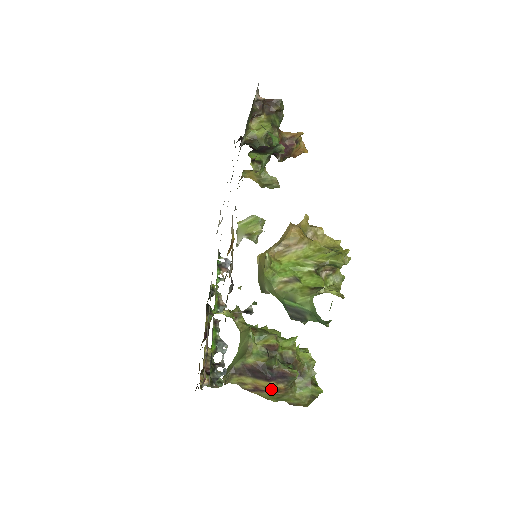
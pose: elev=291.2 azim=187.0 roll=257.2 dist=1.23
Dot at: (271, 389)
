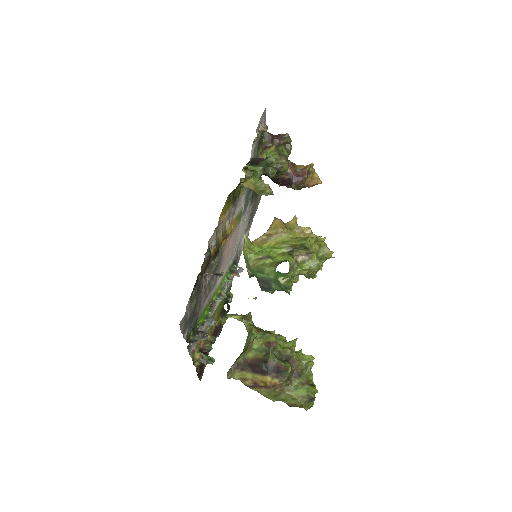
Dot at: (267, 384)
